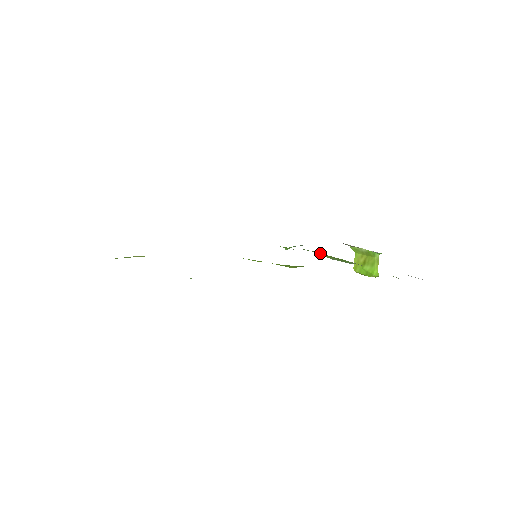
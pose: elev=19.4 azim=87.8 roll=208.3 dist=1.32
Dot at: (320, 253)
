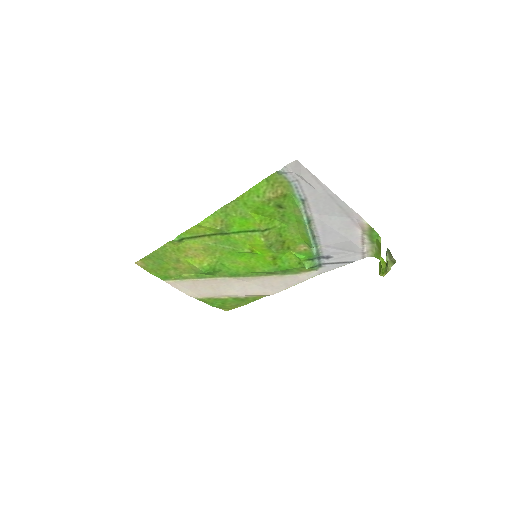
Dot at: (300, 237)
